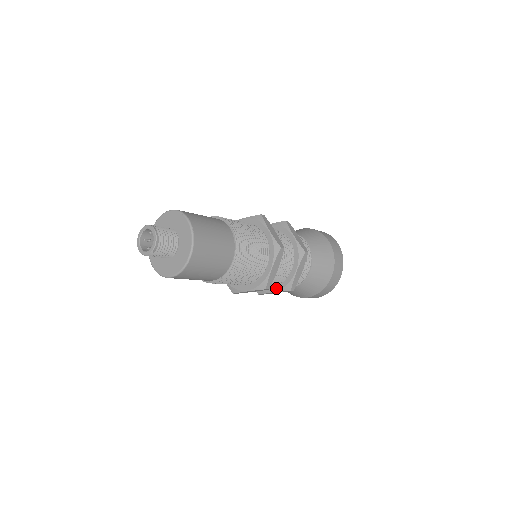
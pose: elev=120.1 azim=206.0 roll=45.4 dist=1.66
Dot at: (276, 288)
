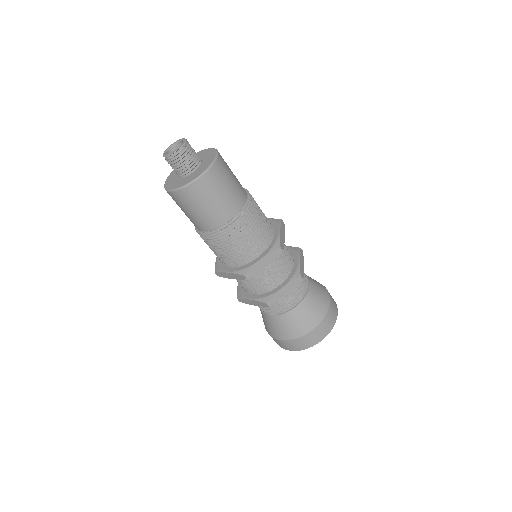
Dot at: (284, 283)
